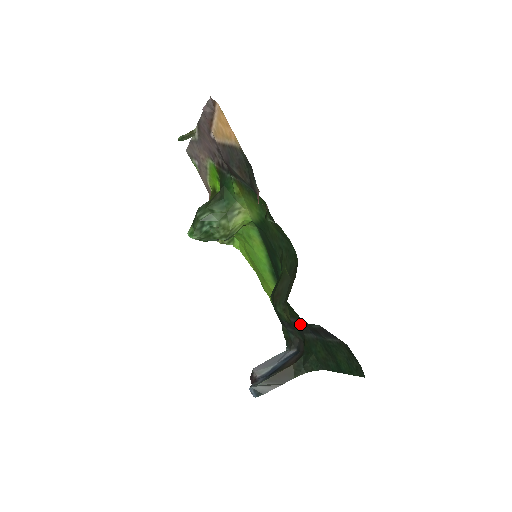
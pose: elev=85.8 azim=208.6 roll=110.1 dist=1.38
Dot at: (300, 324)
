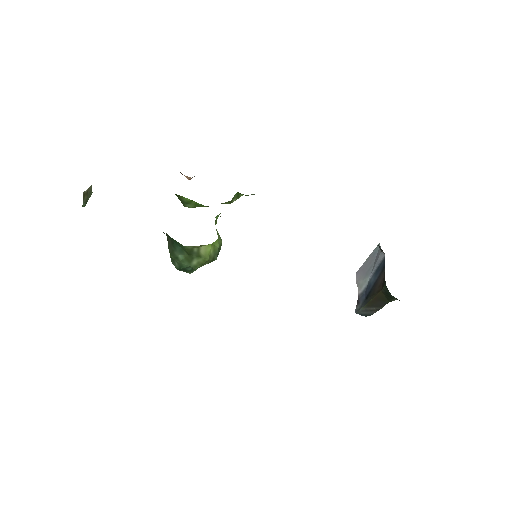
Dot at: occluded
